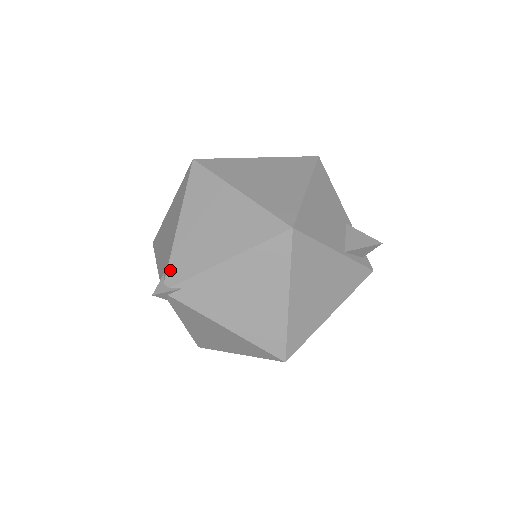
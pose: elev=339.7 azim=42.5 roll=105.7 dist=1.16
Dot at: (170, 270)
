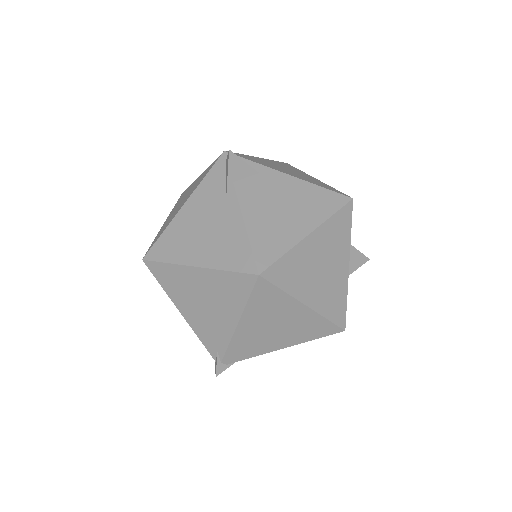
Dot at: (228, 355)
